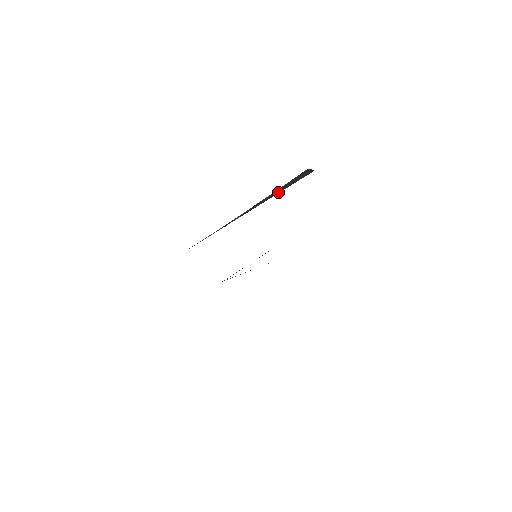
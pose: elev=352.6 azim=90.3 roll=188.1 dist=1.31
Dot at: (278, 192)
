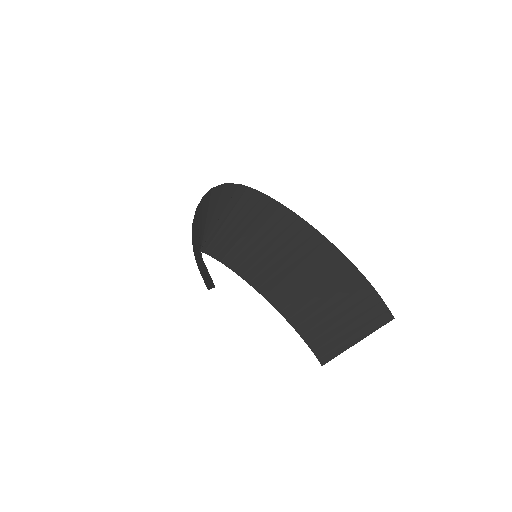
Dot at: (374, 327)
